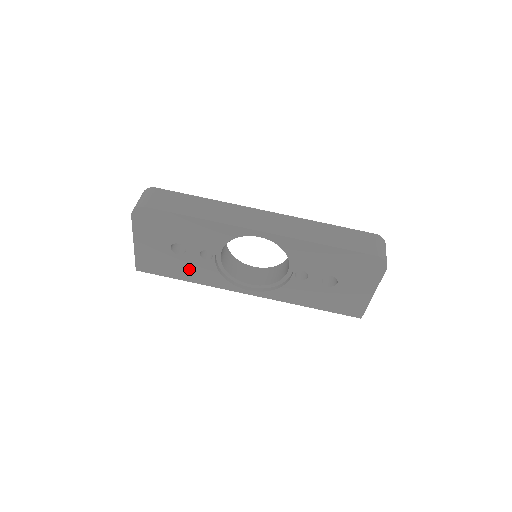
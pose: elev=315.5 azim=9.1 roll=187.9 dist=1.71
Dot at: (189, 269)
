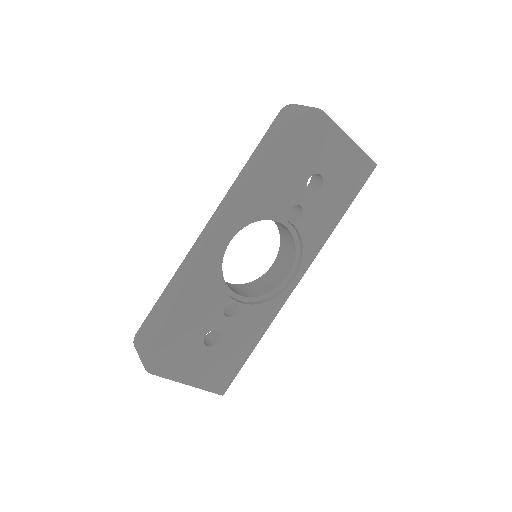
Dot at: (242, 336)
